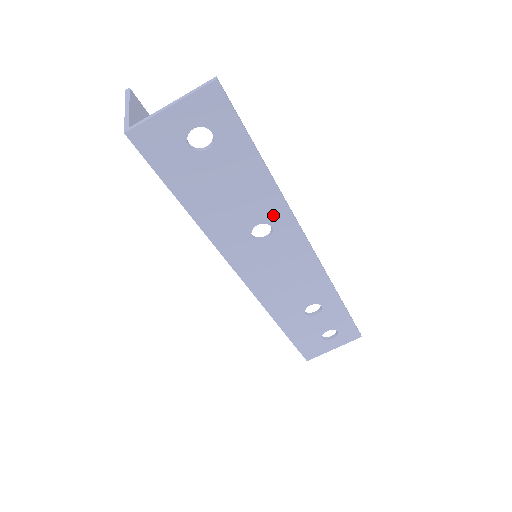
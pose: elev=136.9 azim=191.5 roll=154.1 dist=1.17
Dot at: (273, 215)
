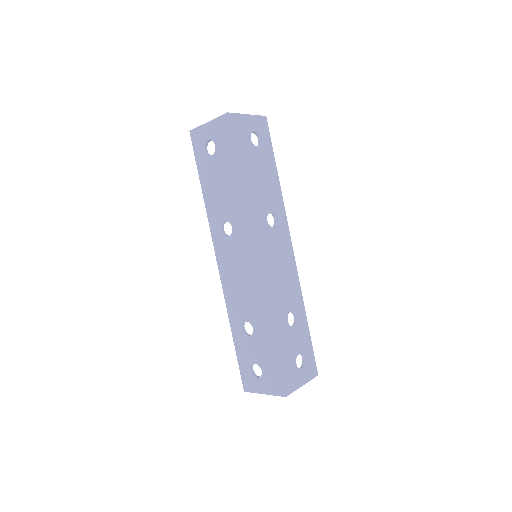
Dot at: (278, 210)
